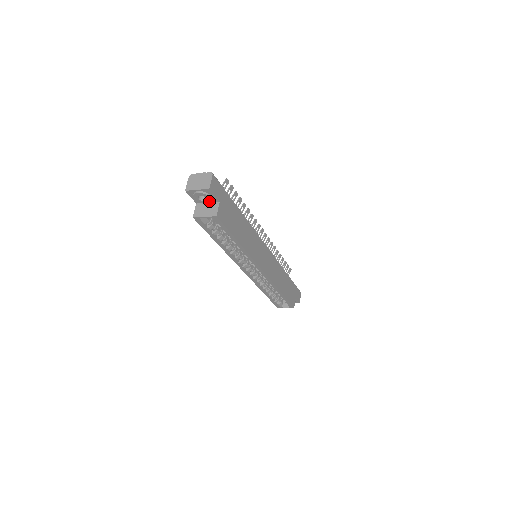
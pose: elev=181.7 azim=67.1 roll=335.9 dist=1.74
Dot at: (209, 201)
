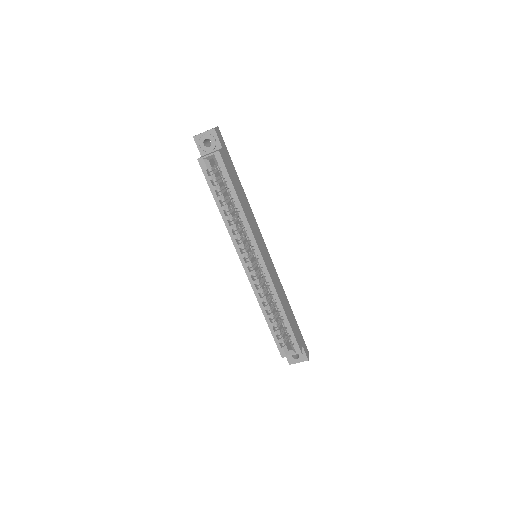
Dot at: (213, 147)
